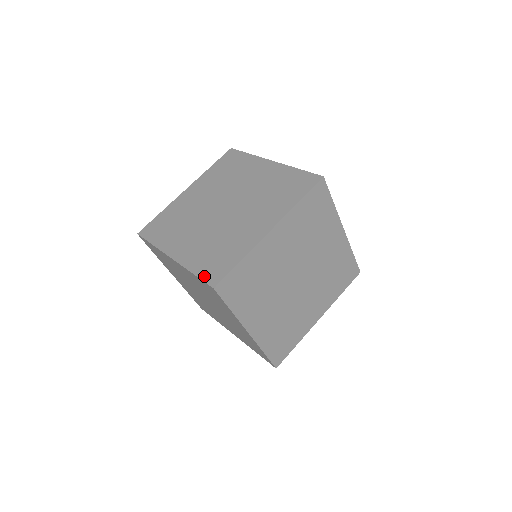
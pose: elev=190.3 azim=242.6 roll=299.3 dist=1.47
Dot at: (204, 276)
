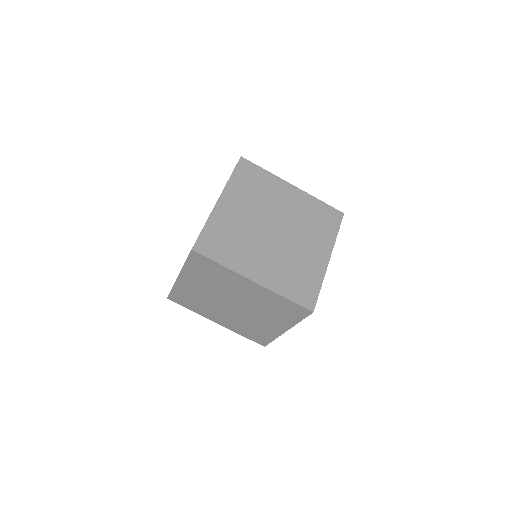
Dot at: occluded
